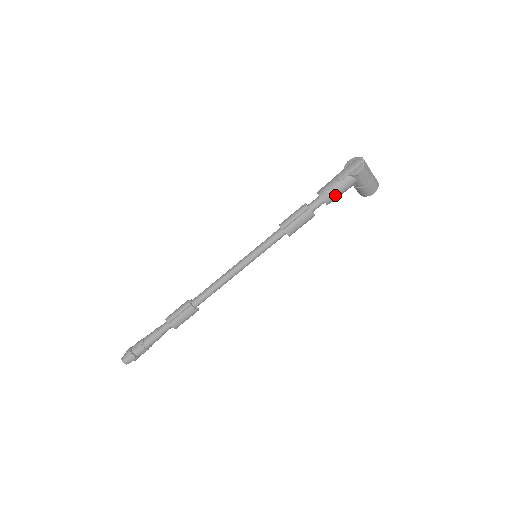
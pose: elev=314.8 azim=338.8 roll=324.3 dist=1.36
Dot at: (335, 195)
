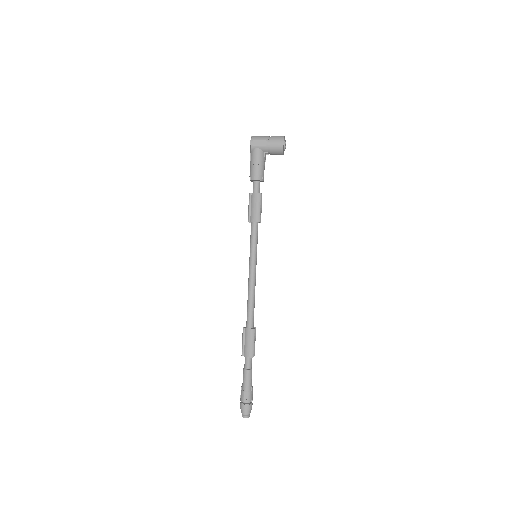
Dot at: (255, 170)
